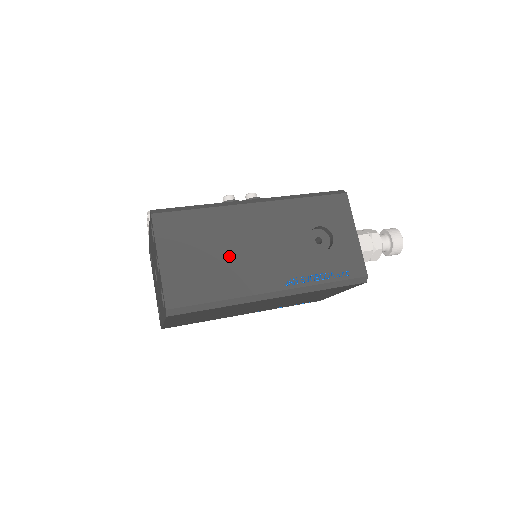
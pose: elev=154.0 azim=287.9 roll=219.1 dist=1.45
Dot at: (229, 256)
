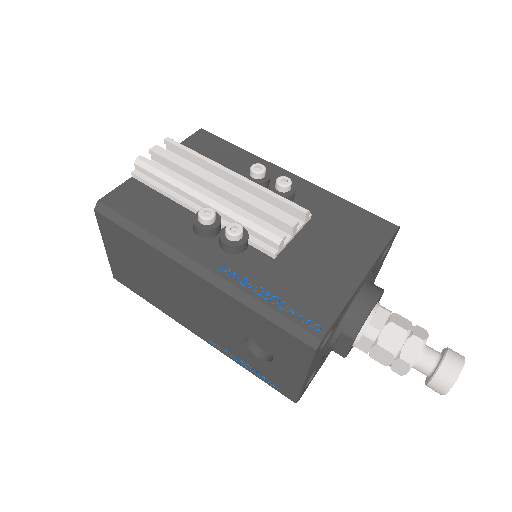
Dot at: (162, 288)
